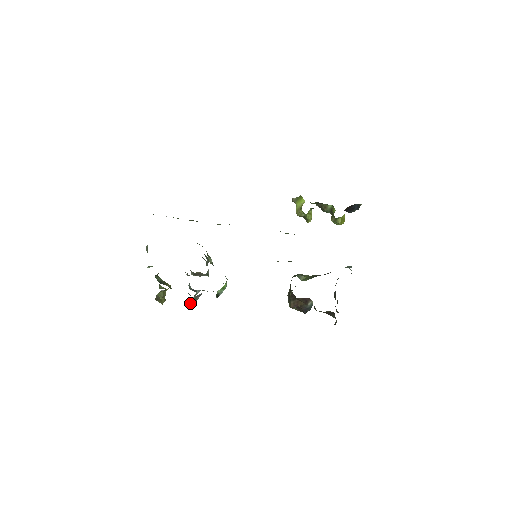
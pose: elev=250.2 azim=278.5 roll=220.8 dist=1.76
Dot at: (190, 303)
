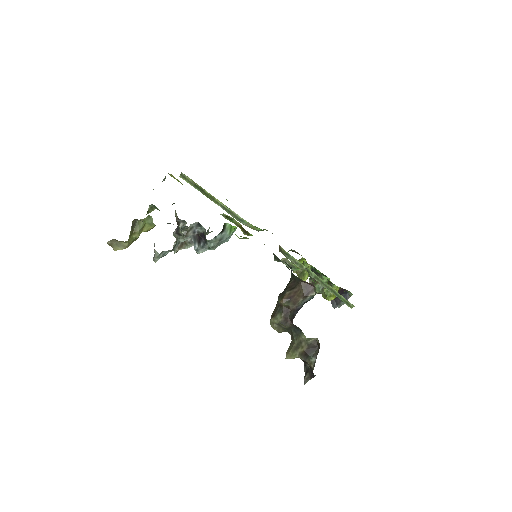
Dot at: (162, 254)
